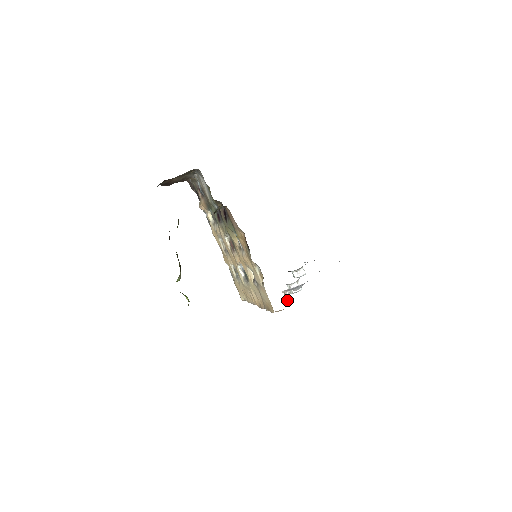
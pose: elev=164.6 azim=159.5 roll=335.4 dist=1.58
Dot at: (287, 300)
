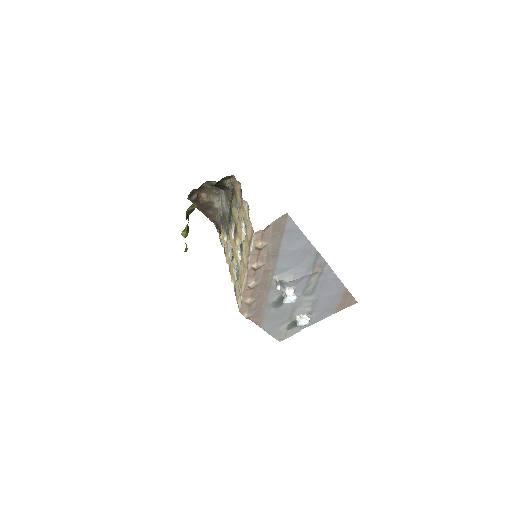
Dot at: (277, 284)
